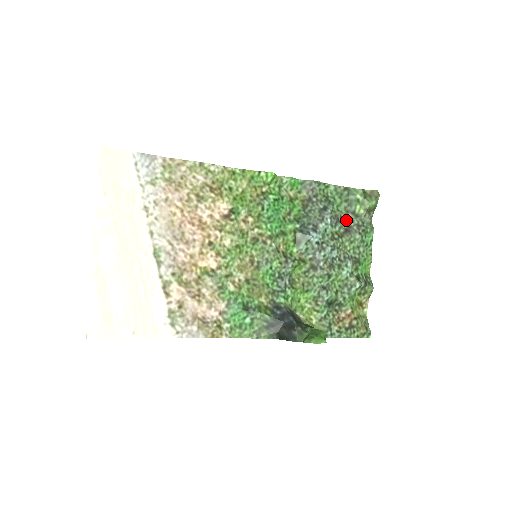
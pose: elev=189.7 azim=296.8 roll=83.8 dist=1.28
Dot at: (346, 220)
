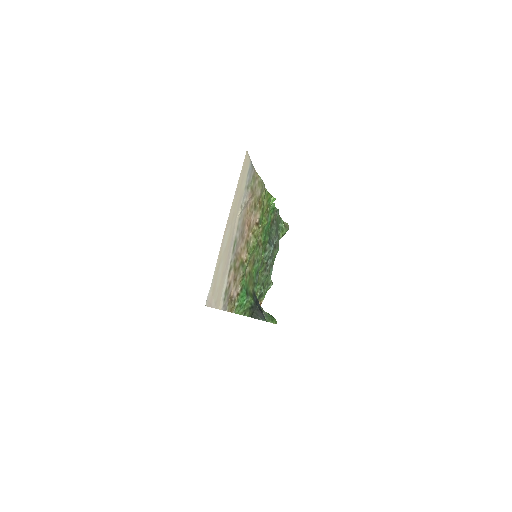
Dot at: occluded
